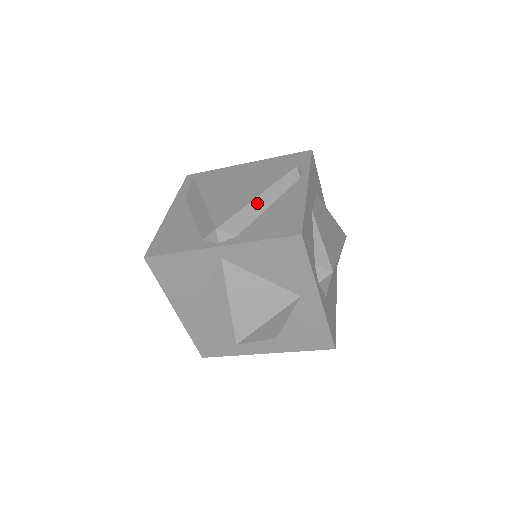
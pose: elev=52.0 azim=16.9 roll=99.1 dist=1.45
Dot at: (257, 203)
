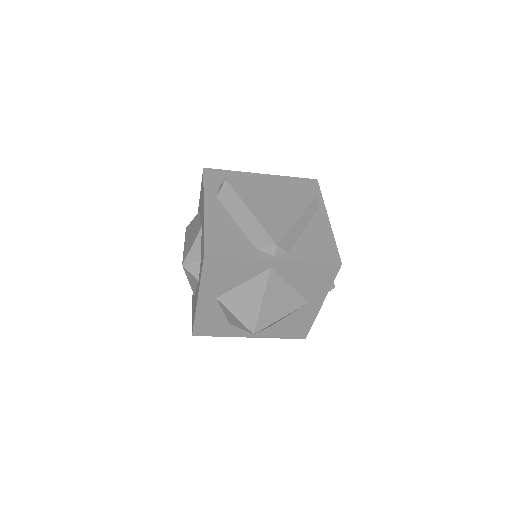
Dot at: (298, 225)
